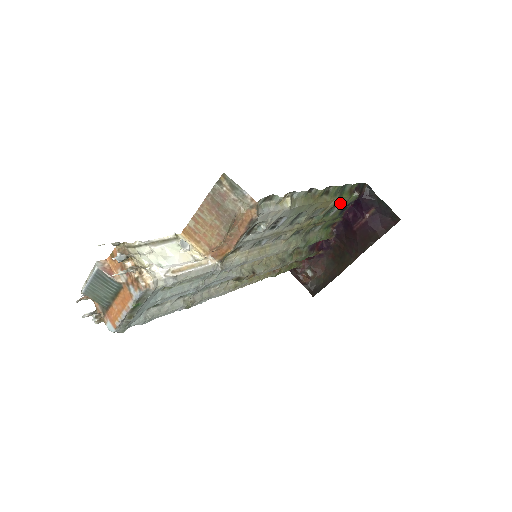
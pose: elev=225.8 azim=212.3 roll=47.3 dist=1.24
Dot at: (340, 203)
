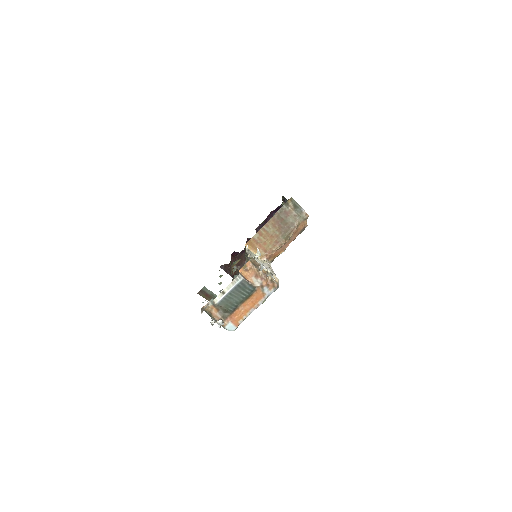
Dot at: occluded
